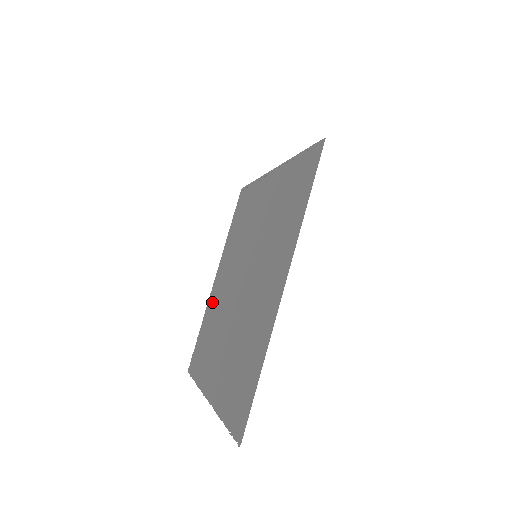
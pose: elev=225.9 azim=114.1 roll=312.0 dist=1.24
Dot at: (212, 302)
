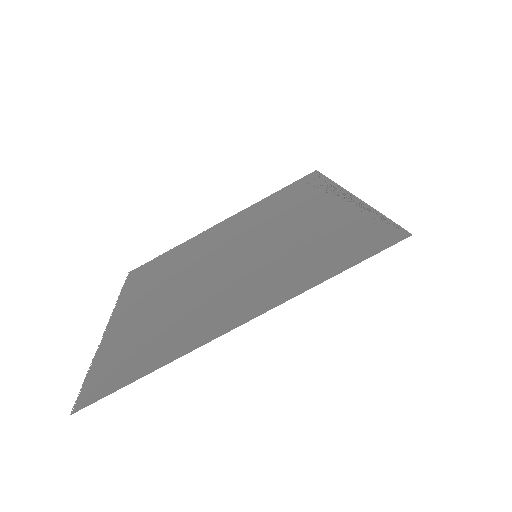
Dot at: (197, 241)
